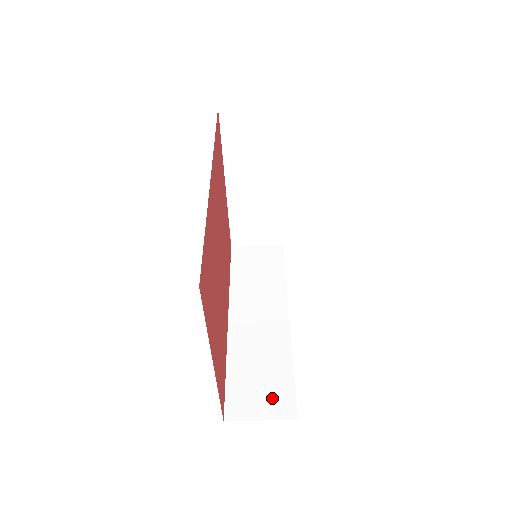
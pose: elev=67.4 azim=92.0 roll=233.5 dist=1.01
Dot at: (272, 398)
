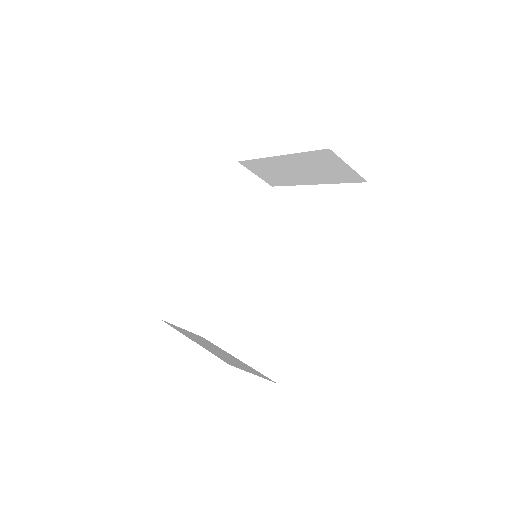
Dot at: (196, 316)
